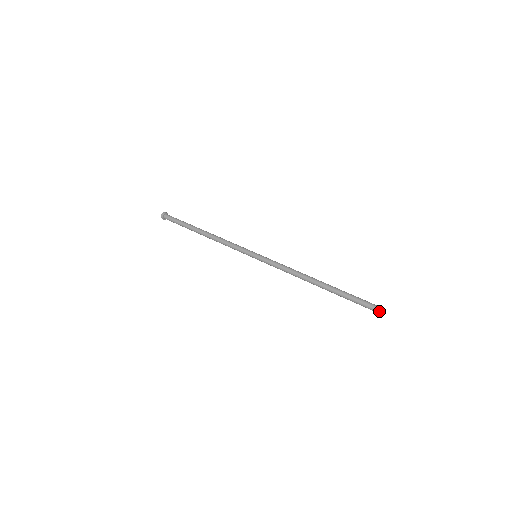
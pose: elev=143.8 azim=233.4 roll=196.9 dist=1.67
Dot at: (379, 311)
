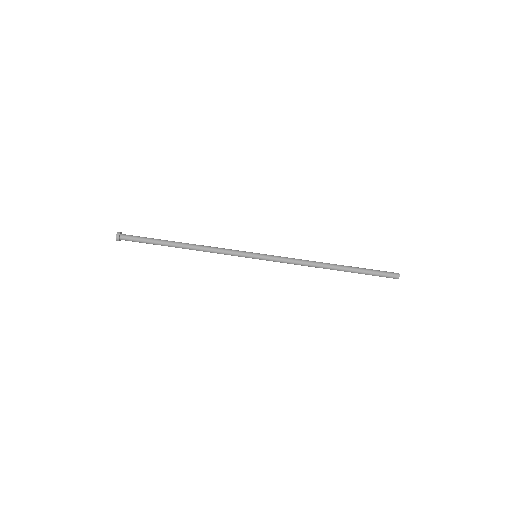
Dot at: occluded
